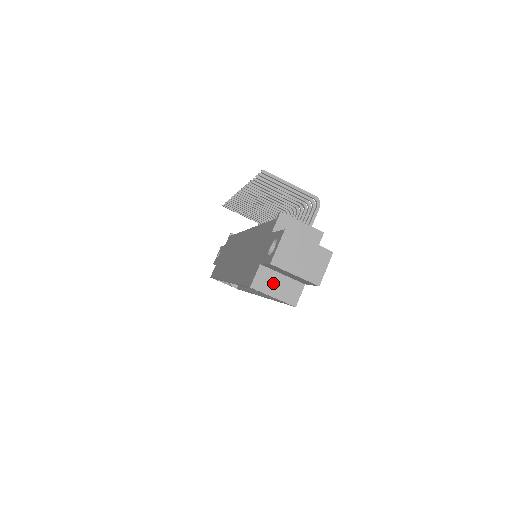
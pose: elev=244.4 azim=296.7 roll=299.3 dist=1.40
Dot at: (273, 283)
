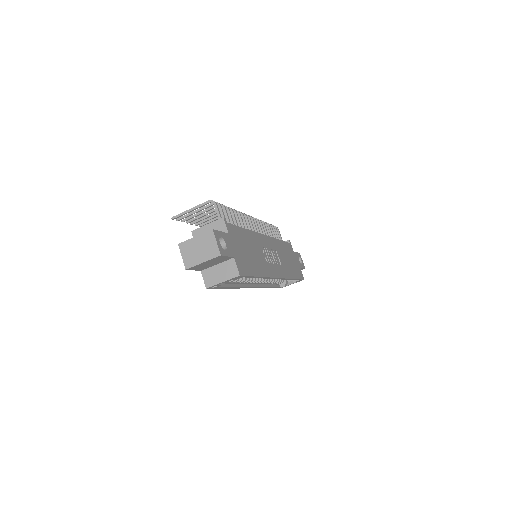
Dot at: (216, 274)
